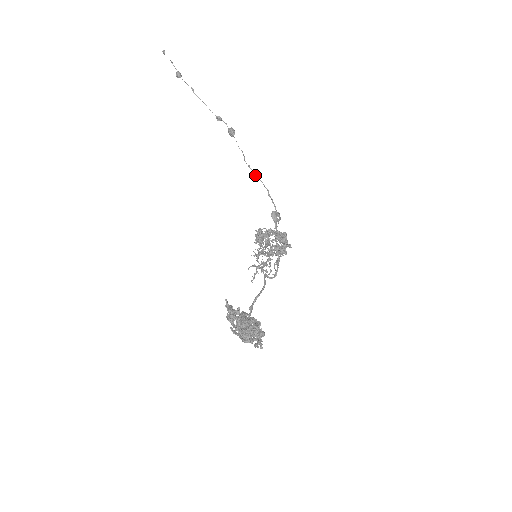
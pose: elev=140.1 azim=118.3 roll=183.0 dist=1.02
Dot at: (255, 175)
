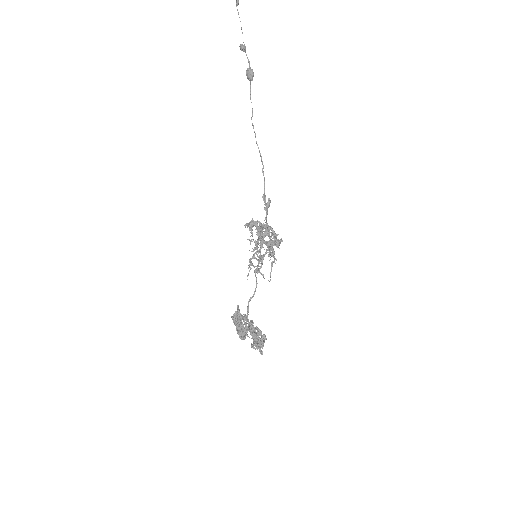
Dot at: (256, 141)
